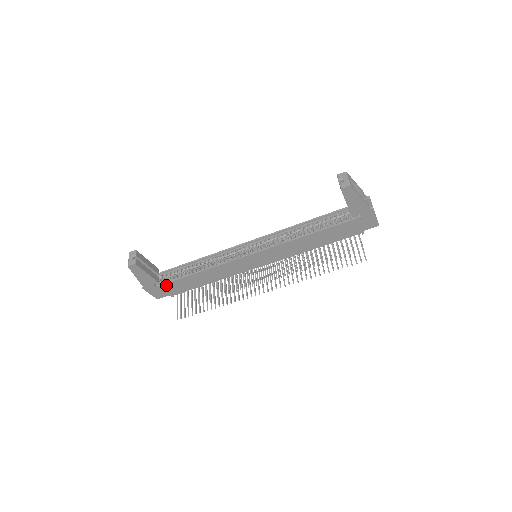
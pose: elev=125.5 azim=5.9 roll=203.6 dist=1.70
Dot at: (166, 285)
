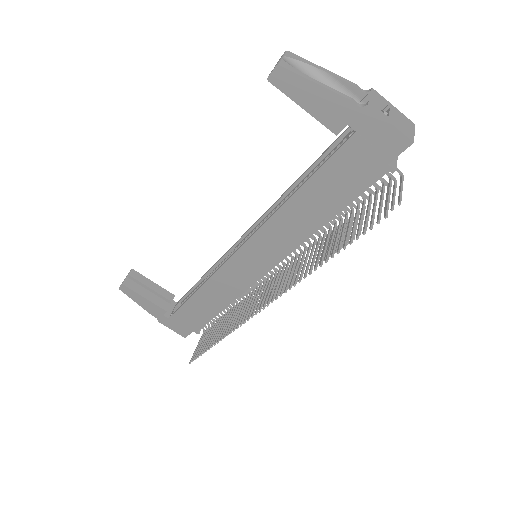
Dot at: (177, 315)
